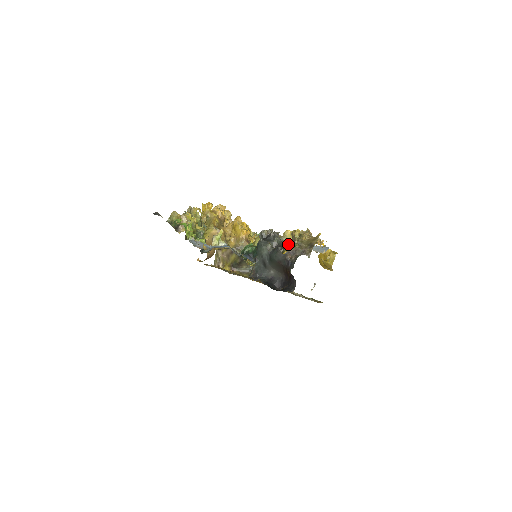
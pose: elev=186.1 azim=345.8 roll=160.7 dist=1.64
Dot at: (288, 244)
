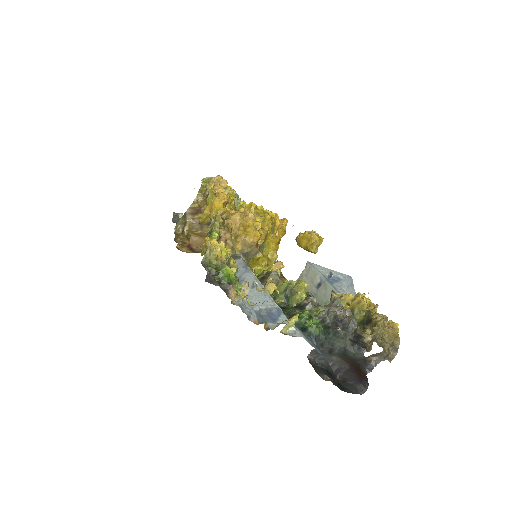
Dot at: (367, 338)
